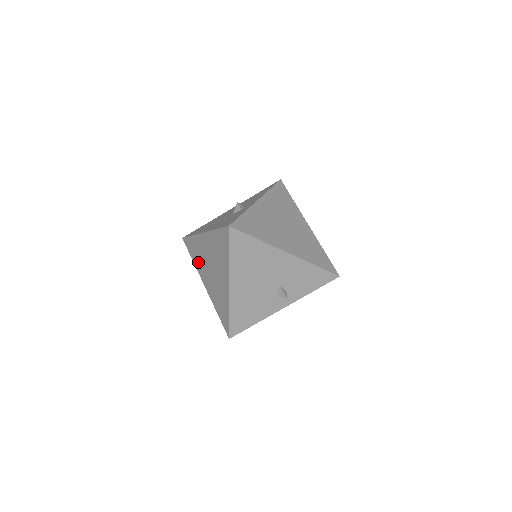
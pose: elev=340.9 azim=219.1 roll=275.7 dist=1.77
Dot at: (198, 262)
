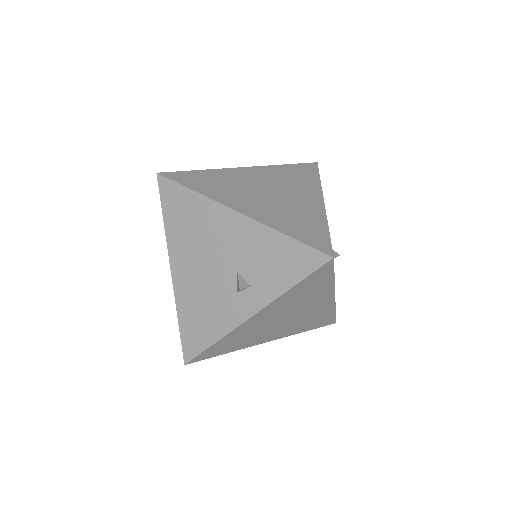
Dot at: occluded
